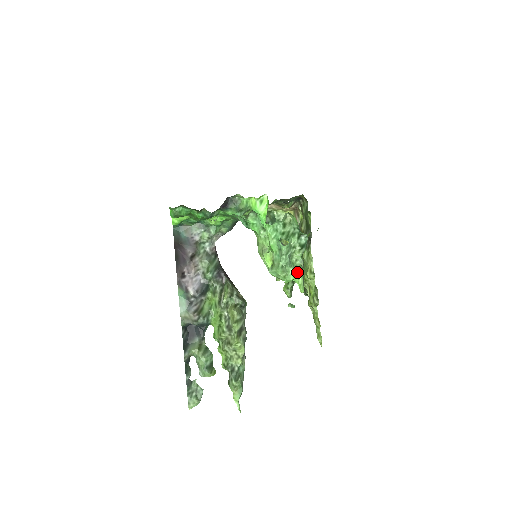
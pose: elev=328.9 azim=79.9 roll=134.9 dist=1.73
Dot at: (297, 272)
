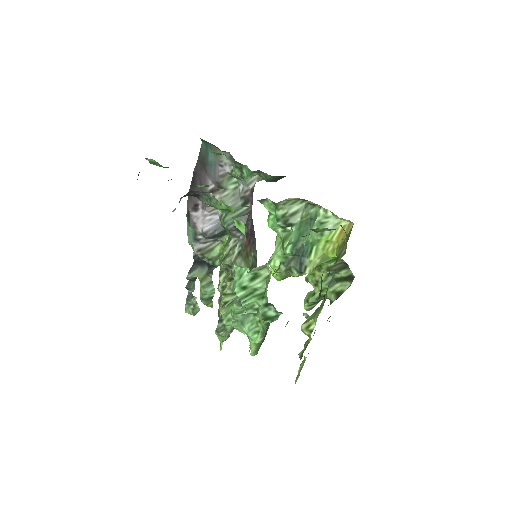
Dot at: (250, 336)
